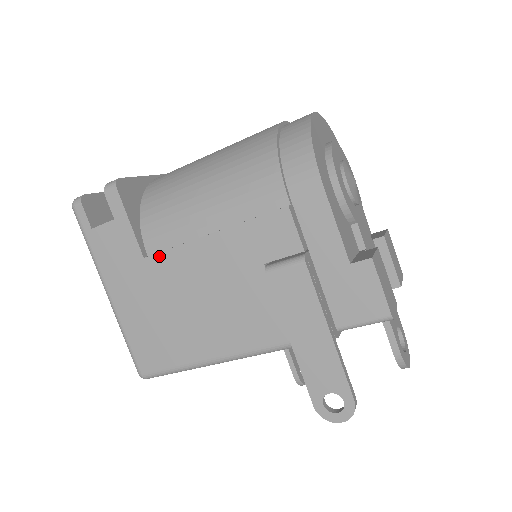
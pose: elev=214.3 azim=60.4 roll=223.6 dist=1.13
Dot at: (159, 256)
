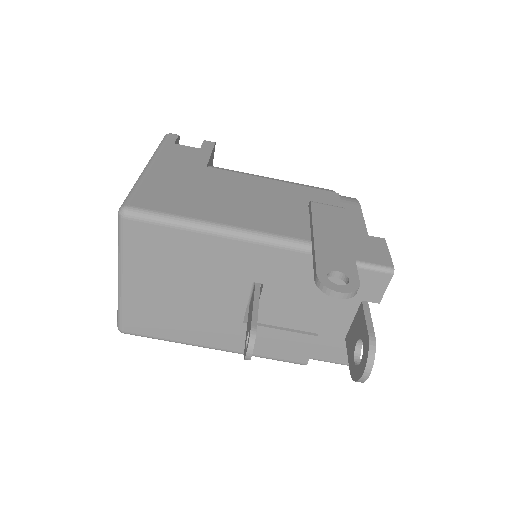
Dot at: (221, 171)
